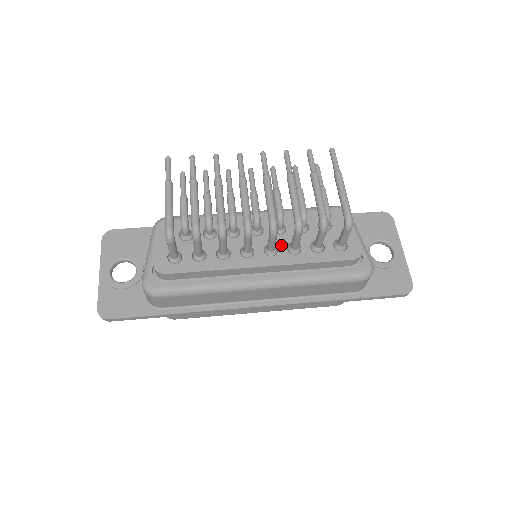
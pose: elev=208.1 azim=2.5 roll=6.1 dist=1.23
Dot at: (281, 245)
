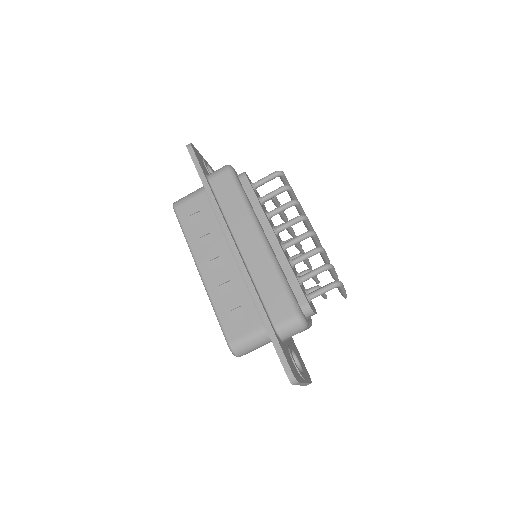
Dot at: (287, 256)
